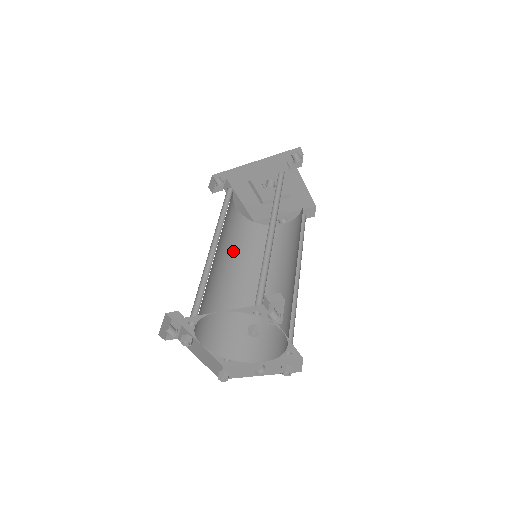
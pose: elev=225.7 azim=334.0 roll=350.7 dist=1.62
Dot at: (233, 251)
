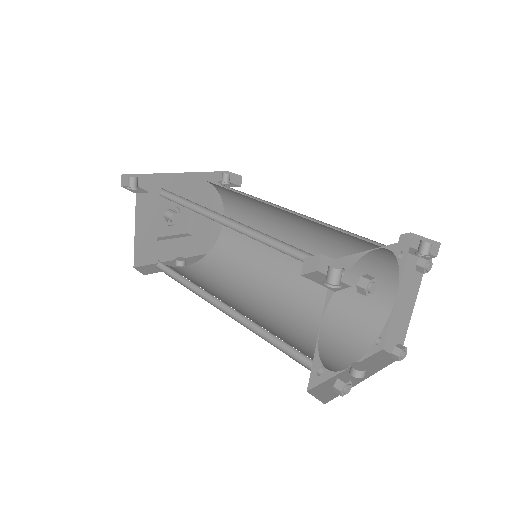
Dot at: occluded
